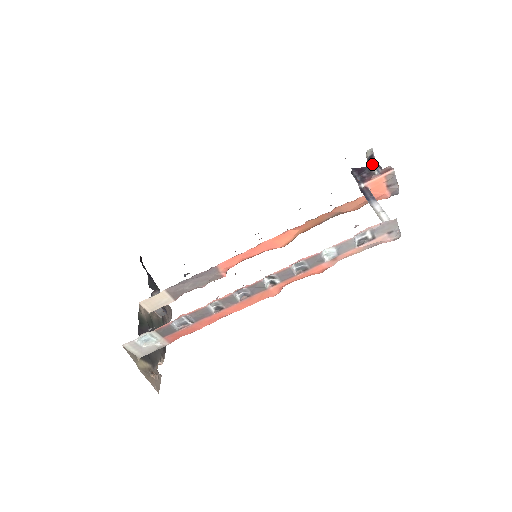
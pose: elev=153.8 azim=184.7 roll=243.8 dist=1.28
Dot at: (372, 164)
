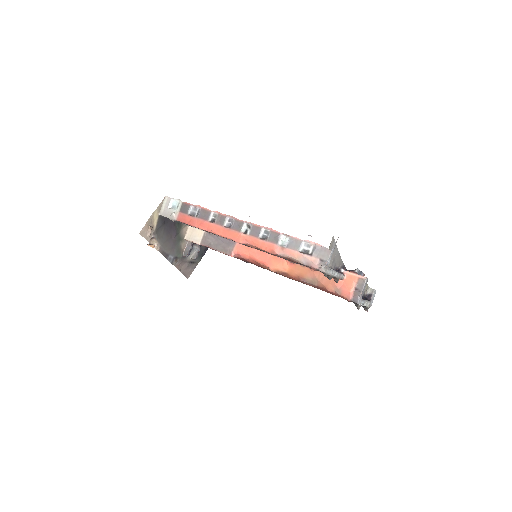
Dot at: (366, 299)
